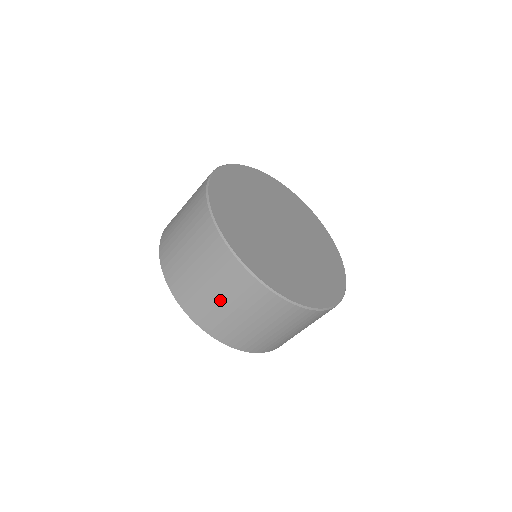
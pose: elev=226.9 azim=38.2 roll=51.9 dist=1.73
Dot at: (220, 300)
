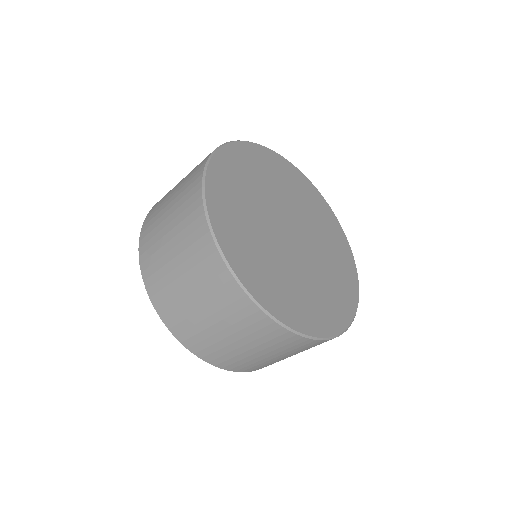
Dot at: (233, 341)
